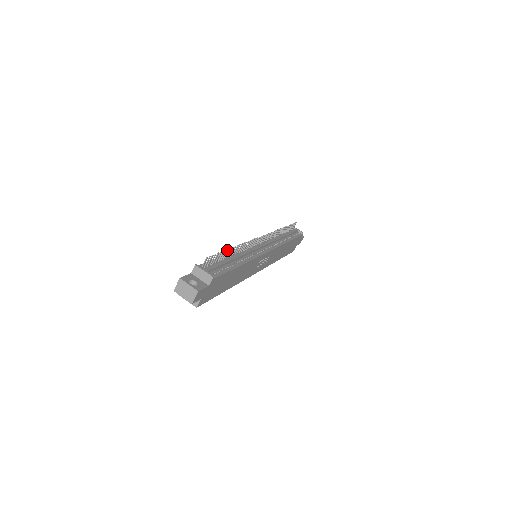
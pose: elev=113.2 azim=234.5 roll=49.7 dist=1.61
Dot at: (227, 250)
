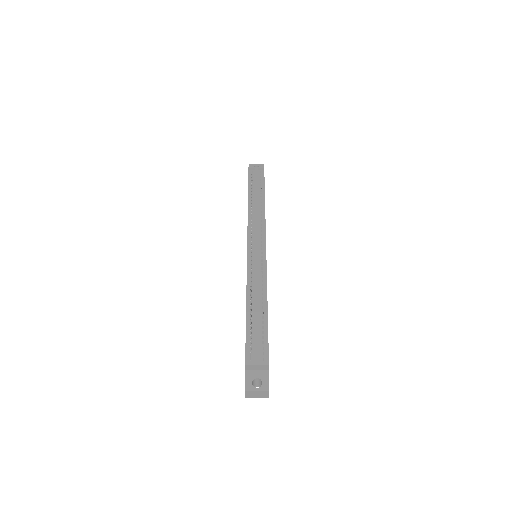
Dot at: (250, 311)
